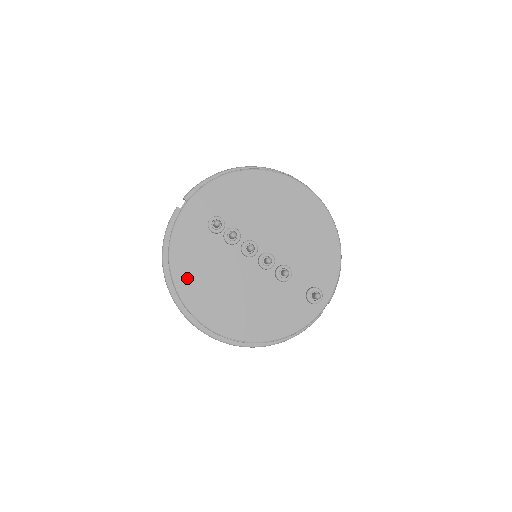
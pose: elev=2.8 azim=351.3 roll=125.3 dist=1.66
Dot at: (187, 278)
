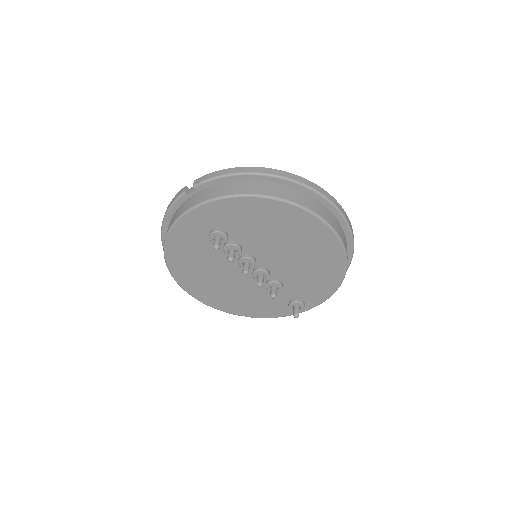
Dot at: (180, 263)
